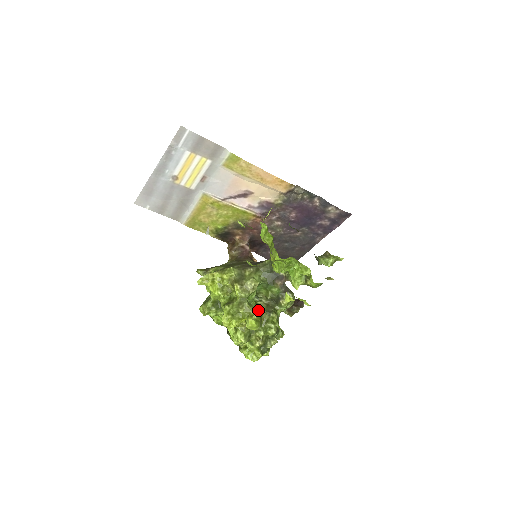
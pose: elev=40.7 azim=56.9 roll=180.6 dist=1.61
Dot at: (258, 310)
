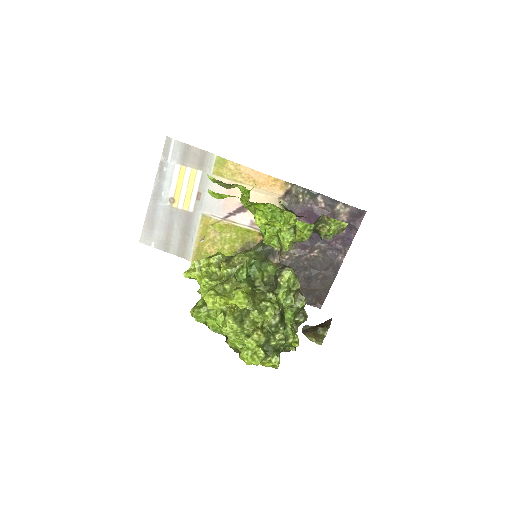
Dot at: (247, 284)
